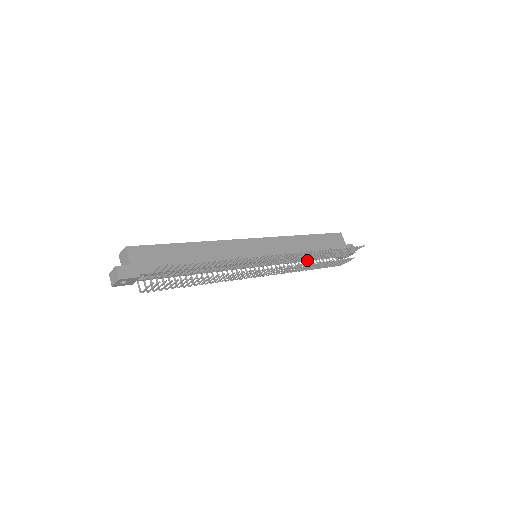
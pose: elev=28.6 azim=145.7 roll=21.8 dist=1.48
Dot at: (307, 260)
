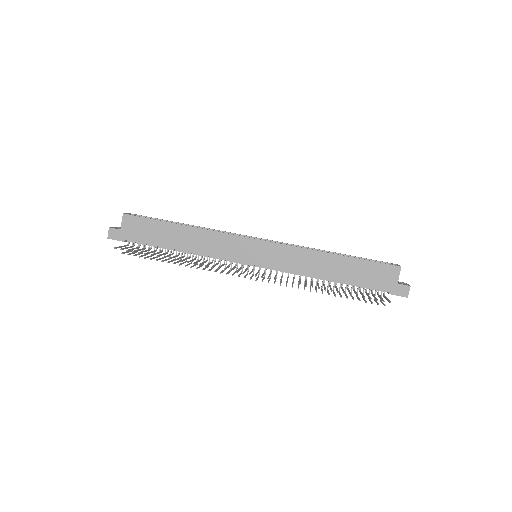
Dot at: (317, 282)
